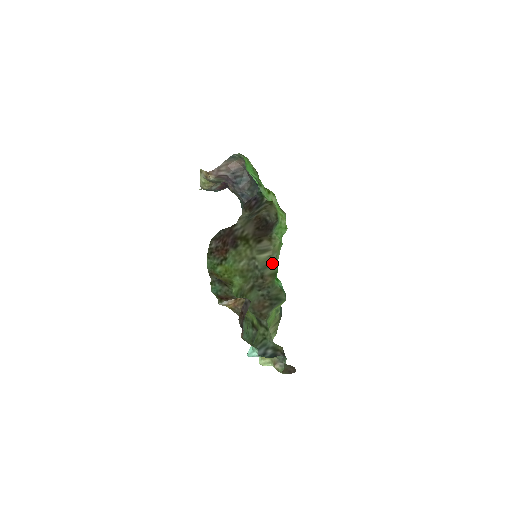
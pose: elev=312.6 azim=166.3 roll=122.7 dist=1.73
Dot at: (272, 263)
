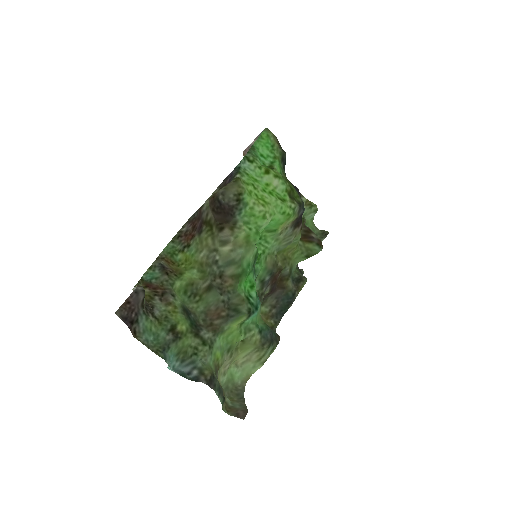
Dot at: (235, 261)
